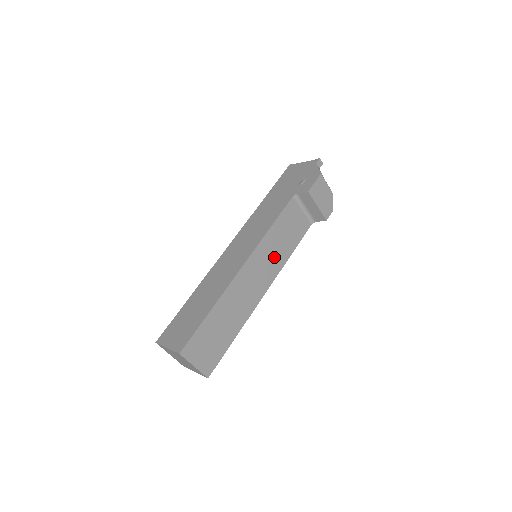
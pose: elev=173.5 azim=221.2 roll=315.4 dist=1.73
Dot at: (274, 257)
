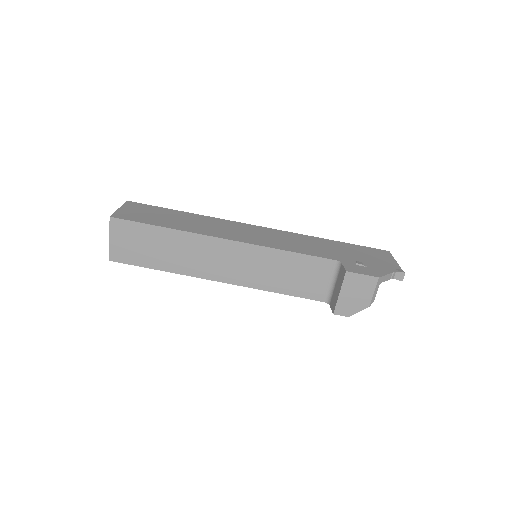
Dot at: (260, 272)
